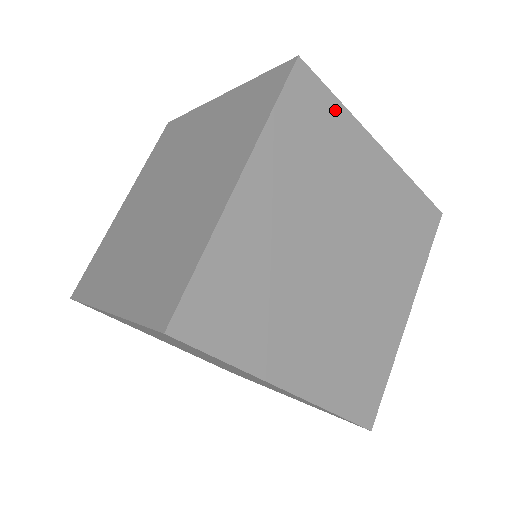
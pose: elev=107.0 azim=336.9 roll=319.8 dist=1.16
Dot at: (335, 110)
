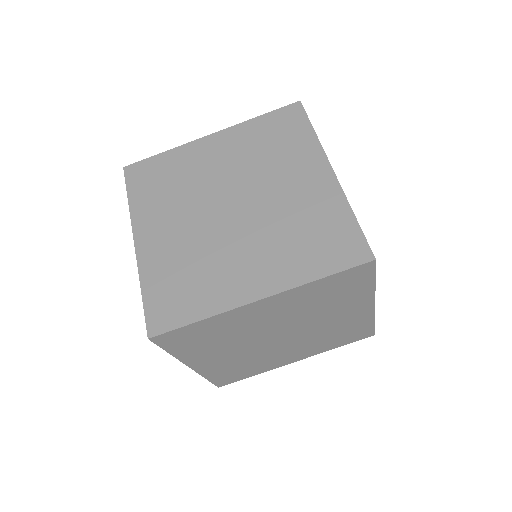
Dot at: (366, 285)
